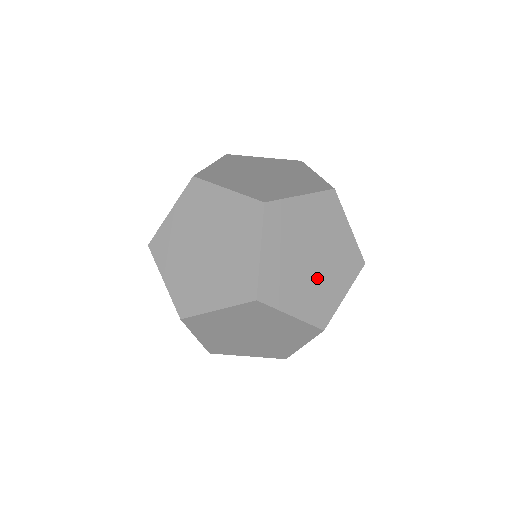
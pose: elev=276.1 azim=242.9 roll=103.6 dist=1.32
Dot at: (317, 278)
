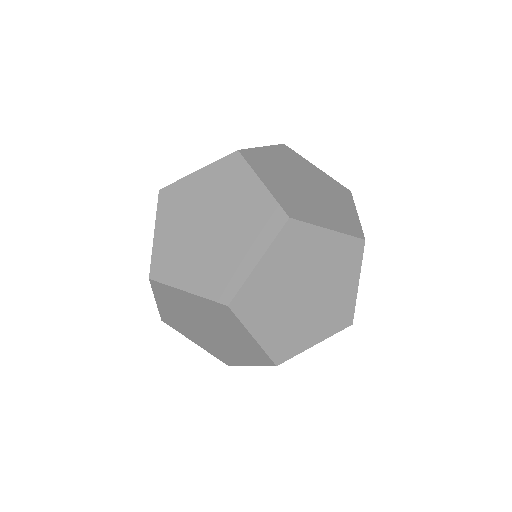
Dot at: occluded
